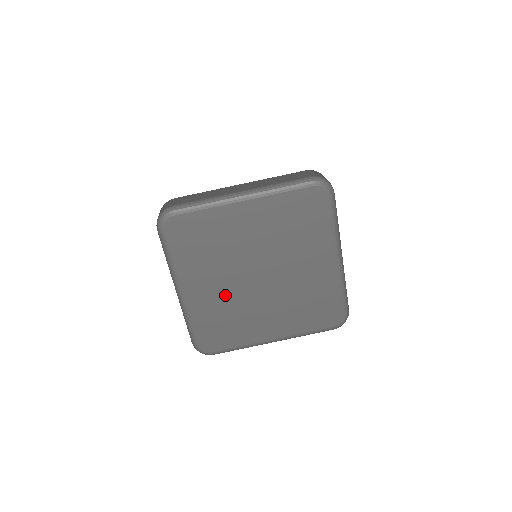
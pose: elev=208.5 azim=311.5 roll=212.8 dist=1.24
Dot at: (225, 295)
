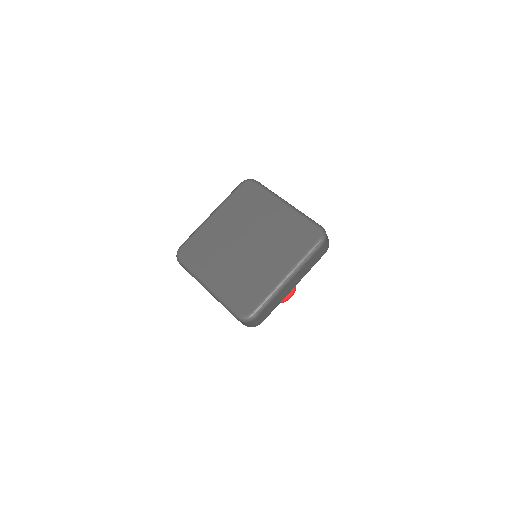
Dot at: (234, 269)
